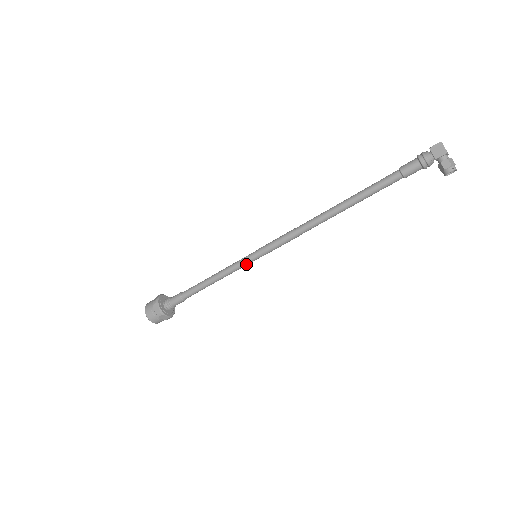
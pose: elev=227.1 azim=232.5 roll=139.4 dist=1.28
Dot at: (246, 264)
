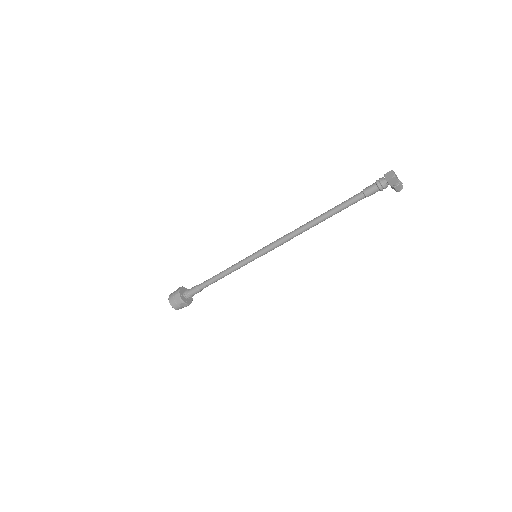
Dot at: (249, 262)
